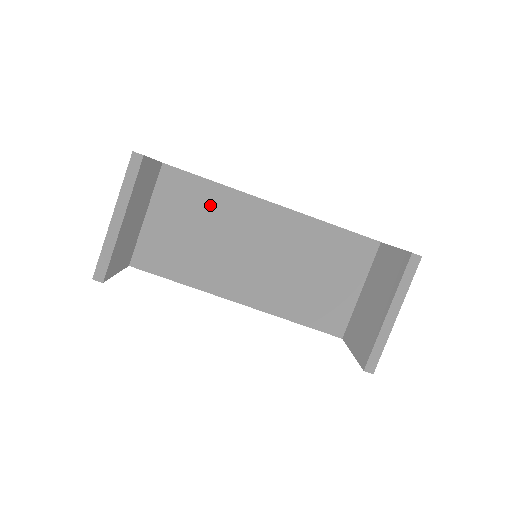
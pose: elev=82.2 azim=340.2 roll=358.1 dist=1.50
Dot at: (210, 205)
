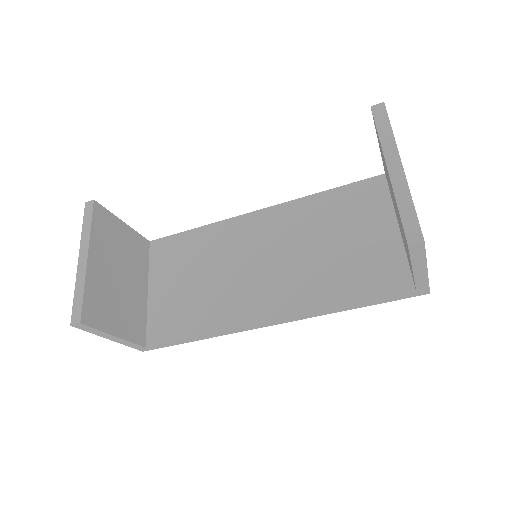
Dot at: (201, 248)
